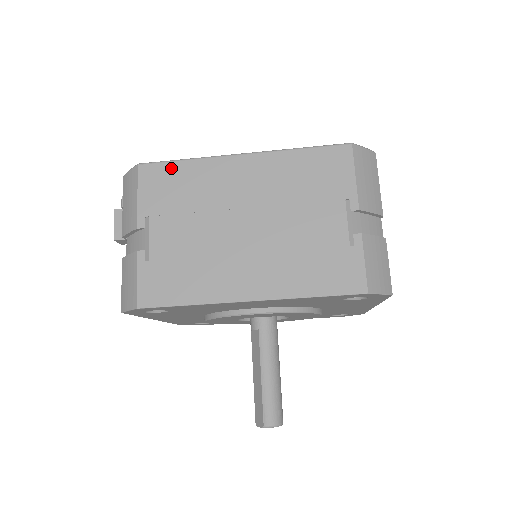
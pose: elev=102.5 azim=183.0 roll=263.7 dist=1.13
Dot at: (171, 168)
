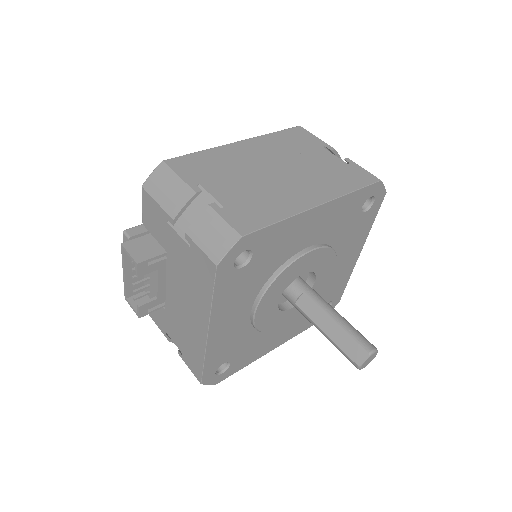
Dot at: (193, 157)
